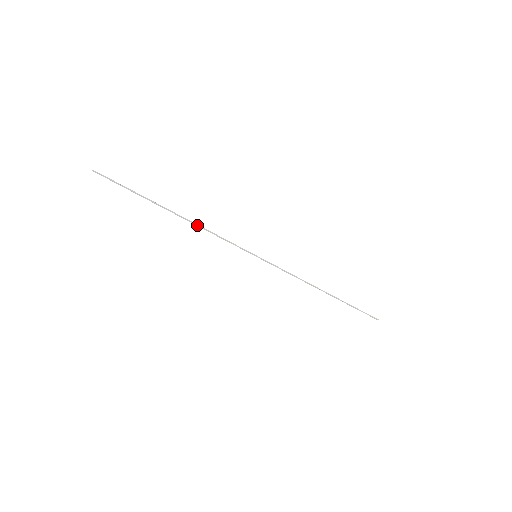
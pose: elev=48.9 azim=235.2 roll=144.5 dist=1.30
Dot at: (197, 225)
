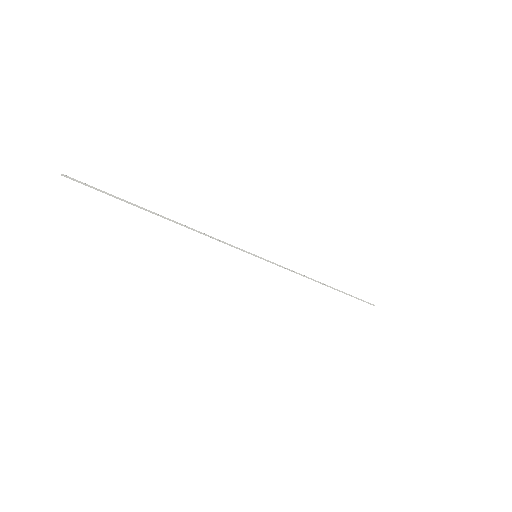
Dot at: (191, 229)
